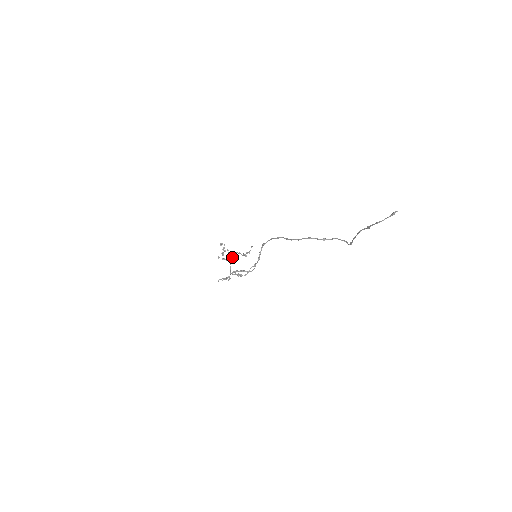
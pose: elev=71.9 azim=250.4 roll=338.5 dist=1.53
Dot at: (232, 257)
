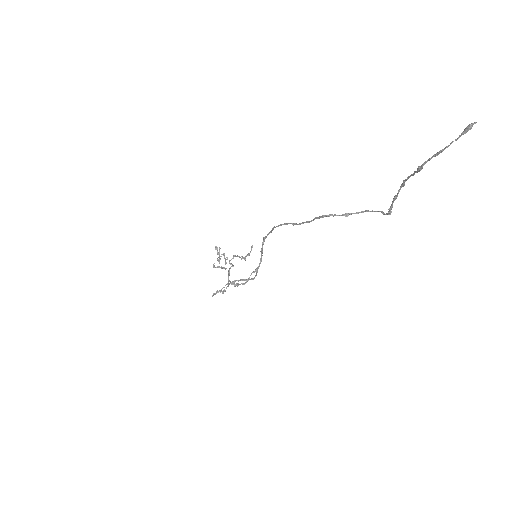
Dot at: (229, 263)
